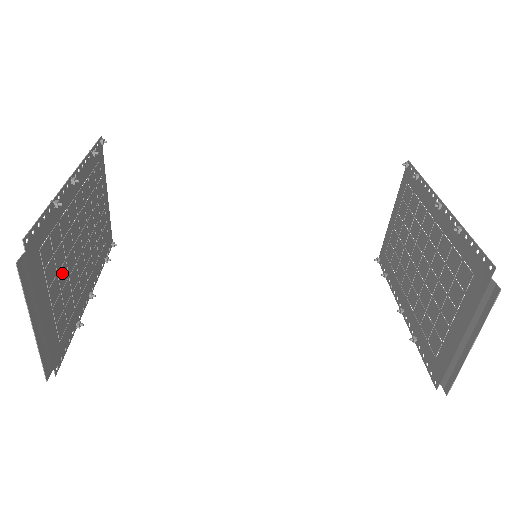
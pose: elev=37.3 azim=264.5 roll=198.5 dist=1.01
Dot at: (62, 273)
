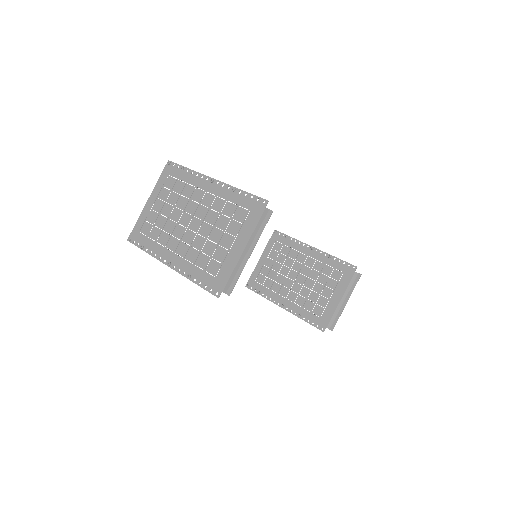
Dot at: (217, 233)
